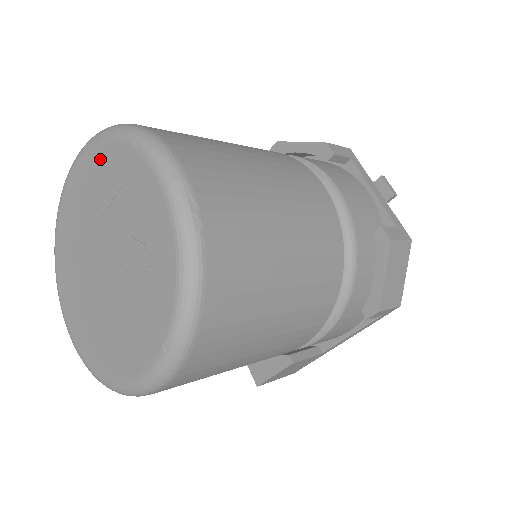
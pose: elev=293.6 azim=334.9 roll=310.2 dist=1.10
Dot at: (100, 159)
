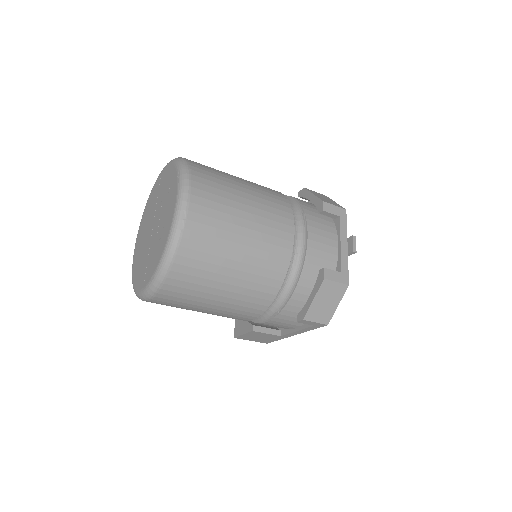
Dot at: (169, 173)
